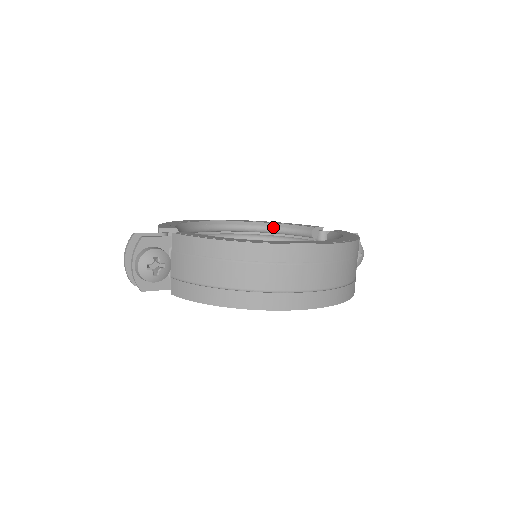
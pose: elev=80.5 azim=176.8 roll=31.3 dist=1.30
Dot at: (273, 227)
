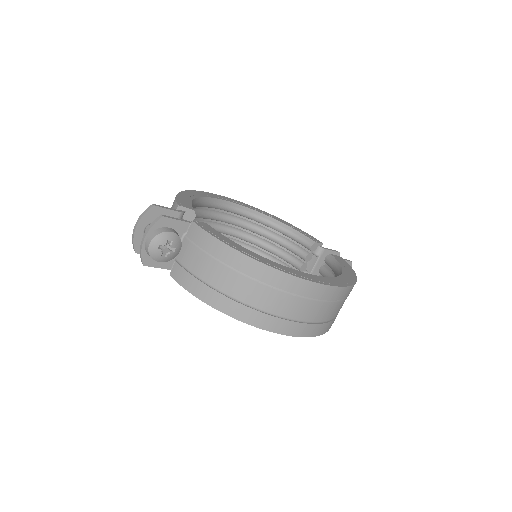
Dot at: (277, 225)
